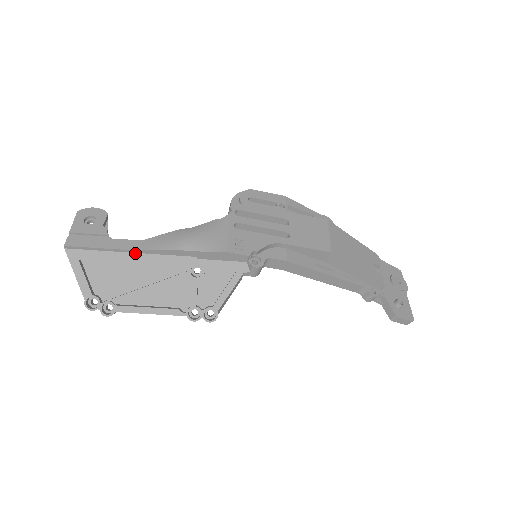
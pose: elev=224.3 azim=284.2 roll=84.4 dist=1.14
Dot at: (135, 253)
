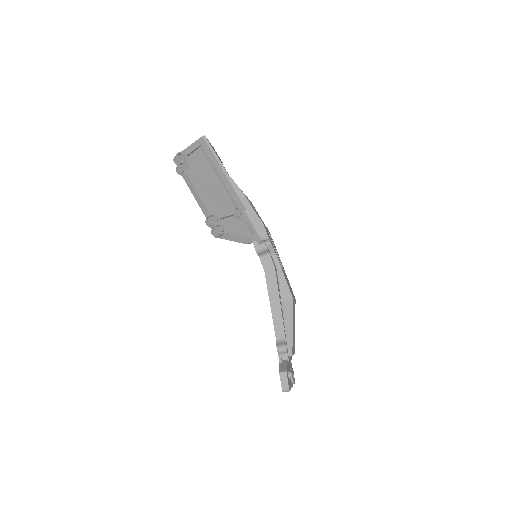
Dot at: (225, 174)
